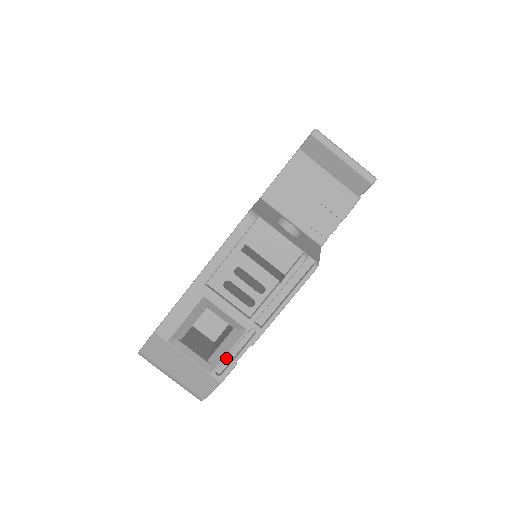
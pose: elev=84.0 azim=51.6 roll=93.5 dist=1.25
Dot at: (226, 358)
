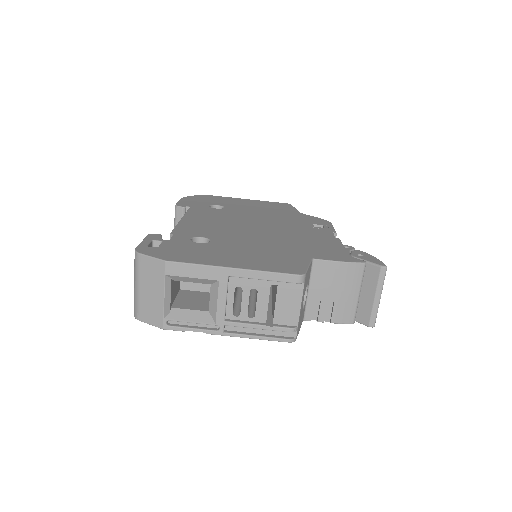
Dot at: (183, 320)
